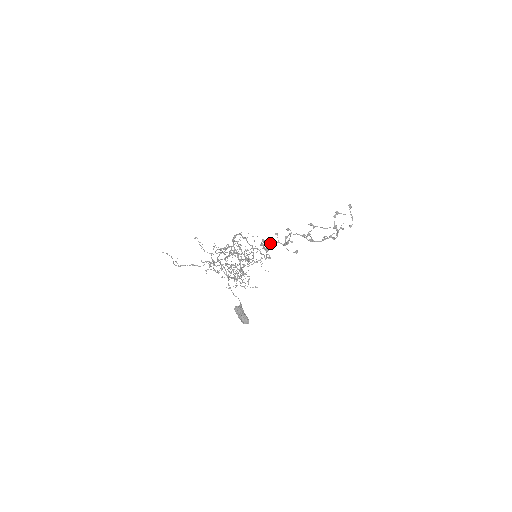
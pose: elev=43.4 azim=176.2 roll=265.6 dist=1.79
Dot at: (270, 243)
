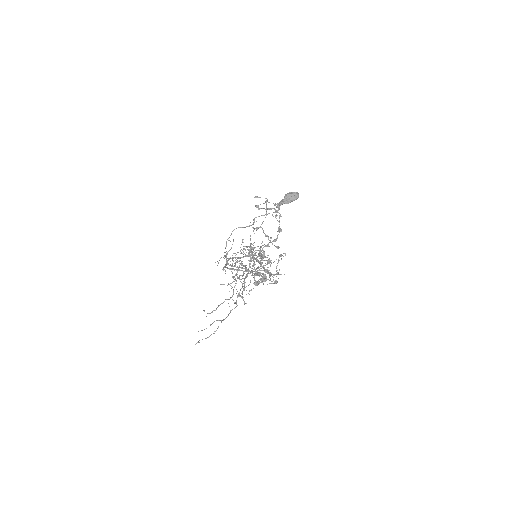
Dot at: (259, 273)
